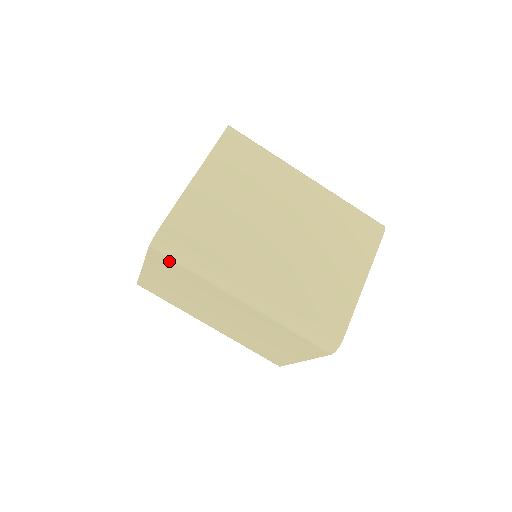
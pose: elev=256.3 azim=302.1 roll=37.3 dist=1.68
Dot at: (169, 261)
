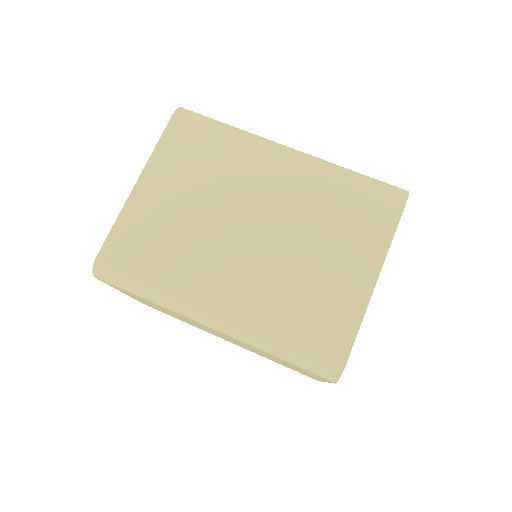
Dot at: occluded
